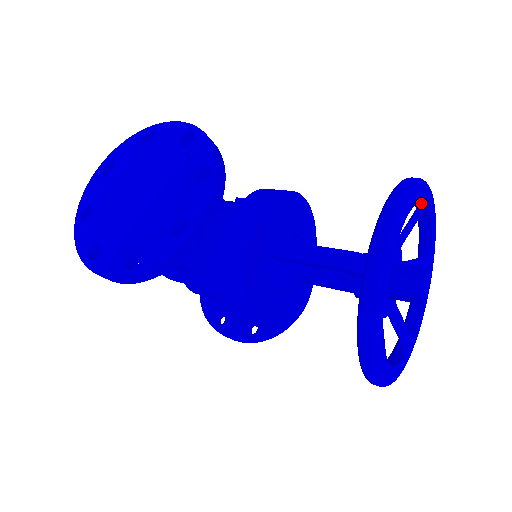
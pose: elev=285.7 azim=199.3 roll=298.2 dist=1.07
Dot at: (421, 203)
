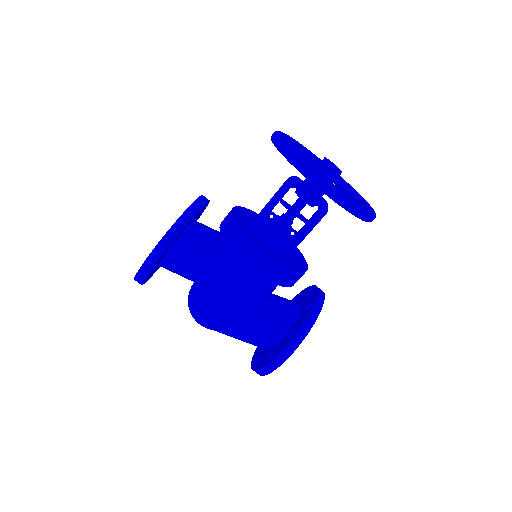
Dot at: (311, 154)
